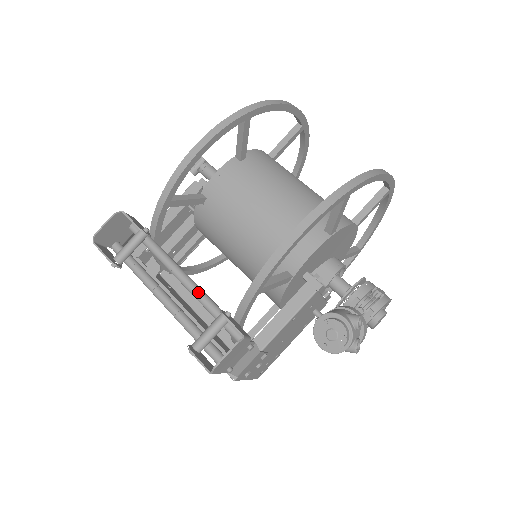
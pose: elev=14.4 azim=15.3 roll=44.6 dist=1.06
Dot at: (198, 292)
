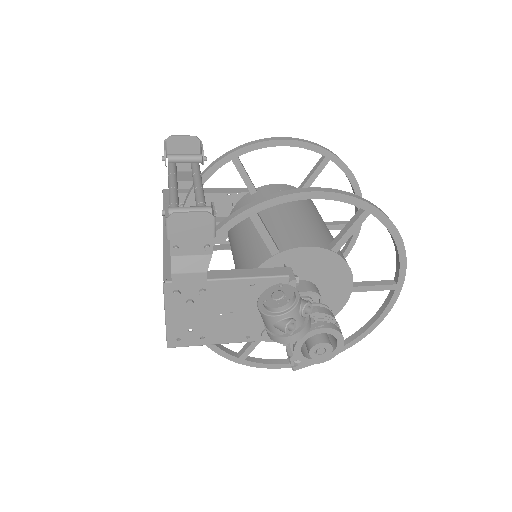
Dot at: (203, 203)
